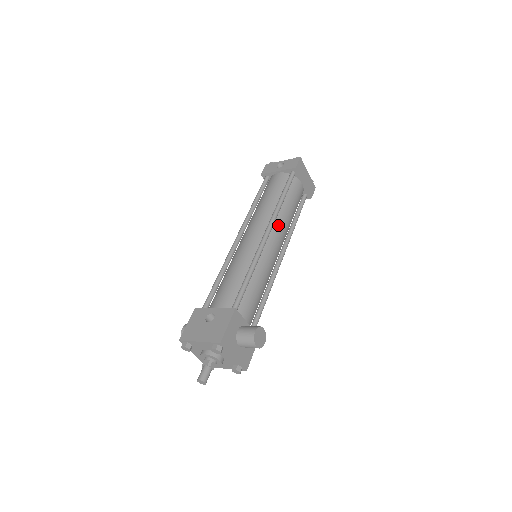
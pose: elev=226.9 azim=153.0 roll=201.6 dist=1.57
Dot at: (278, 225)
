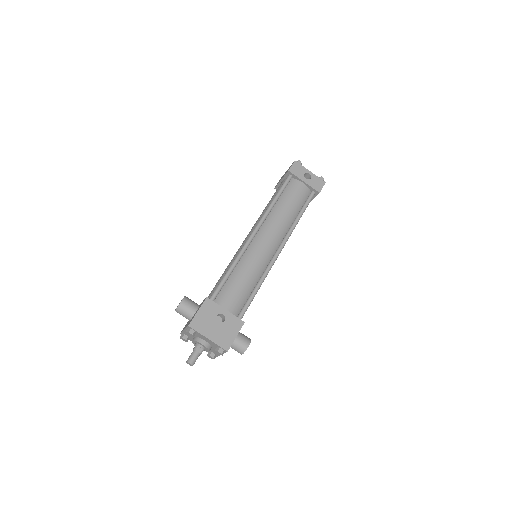
Dot at: occluded
